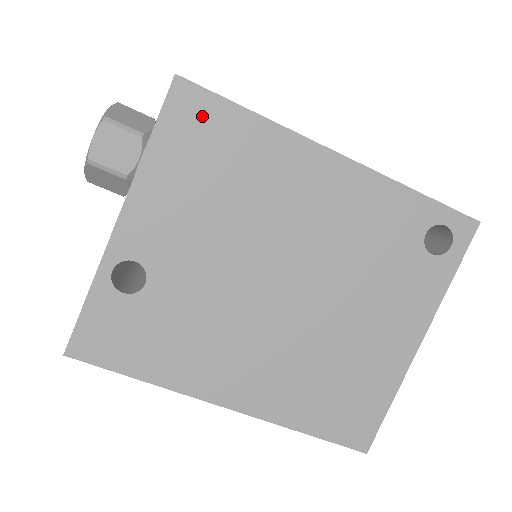
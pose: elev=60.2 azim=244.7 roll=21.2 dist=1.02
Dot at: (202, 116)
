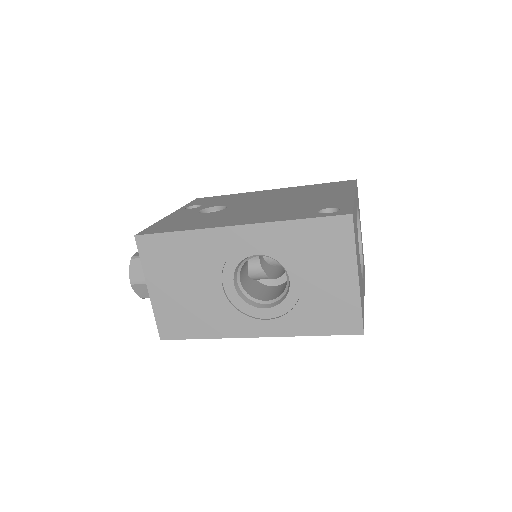
Dot at: occluded
